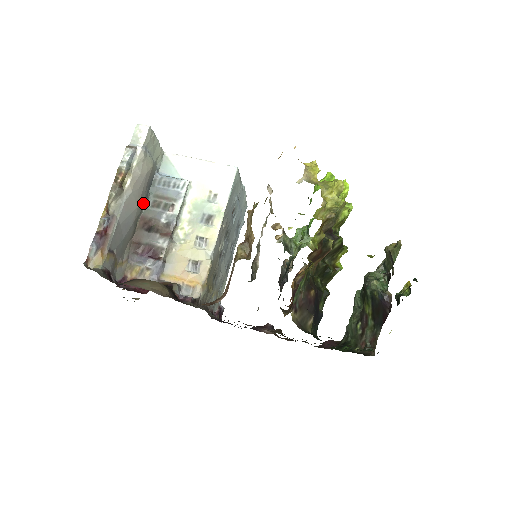
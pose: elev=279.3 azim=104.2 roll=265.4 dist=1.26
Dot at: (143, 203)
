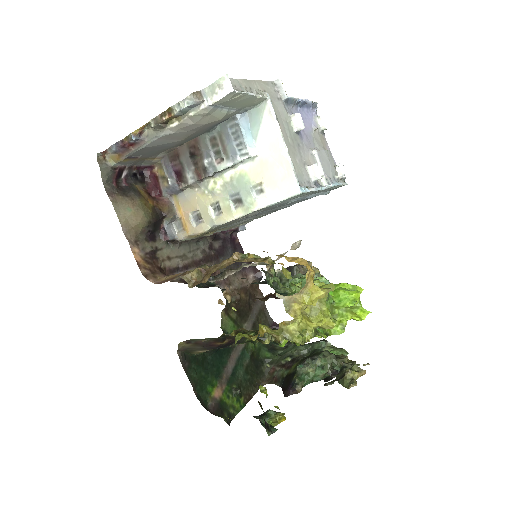
Dot at: (196, 136)
